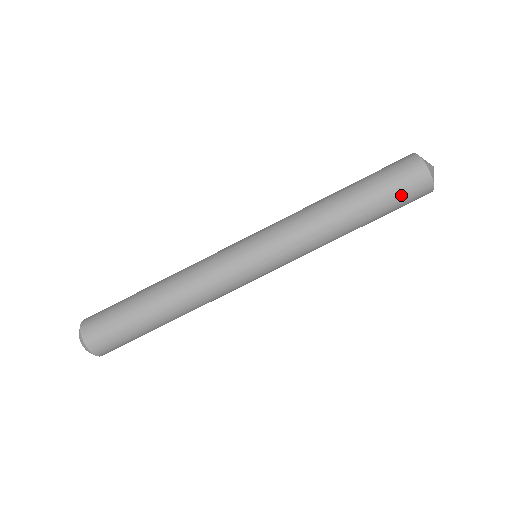
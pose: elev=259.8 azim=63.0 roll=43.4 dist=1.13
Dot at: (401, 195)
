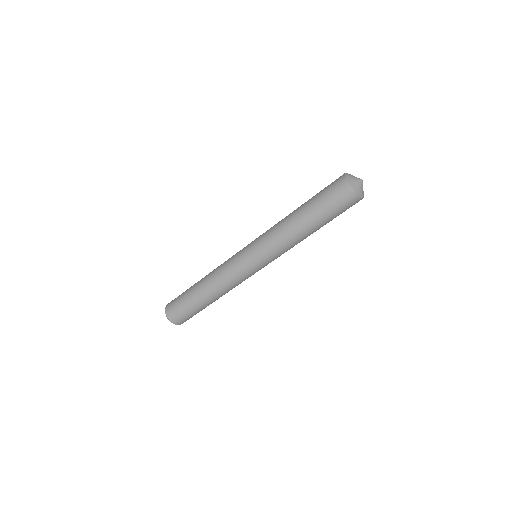
Dot at: (338, 208)
